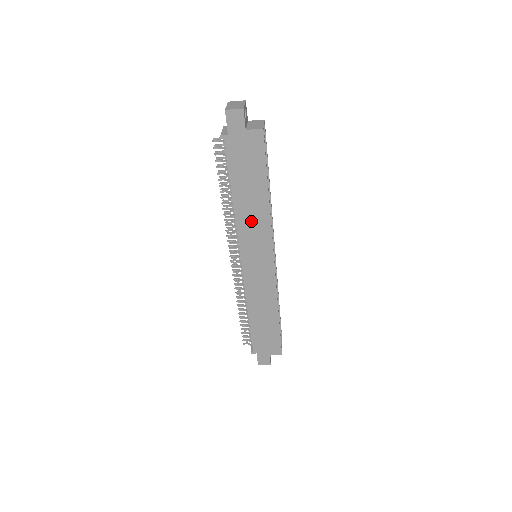
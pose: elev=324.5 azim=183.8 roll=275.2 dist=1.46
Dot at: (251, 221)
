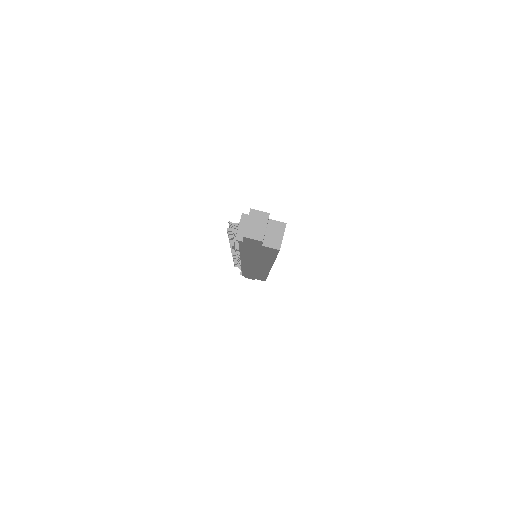
Dot at: (255, 260)
